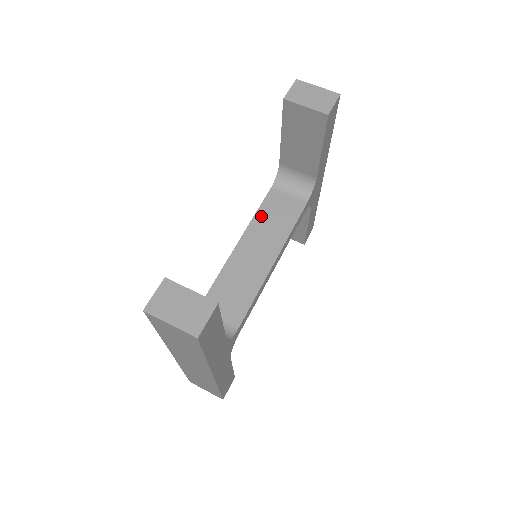
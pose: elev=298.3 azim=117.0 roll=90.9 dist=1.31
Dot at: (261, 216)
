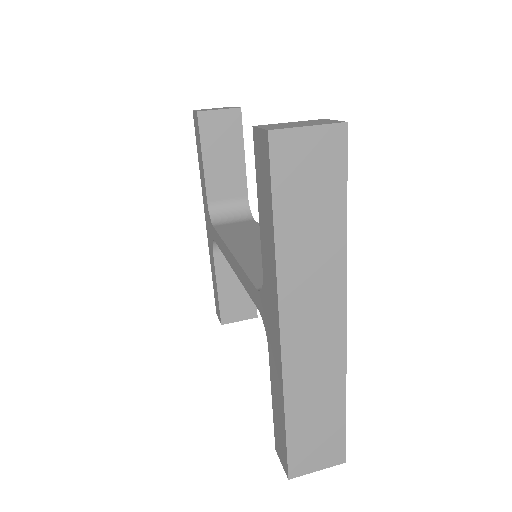
Dot at: (228, 236)
